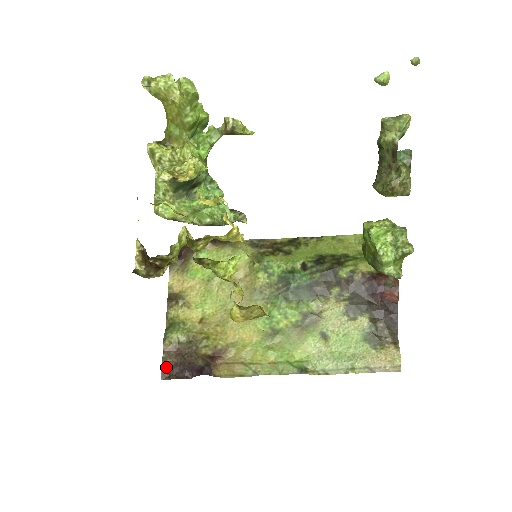
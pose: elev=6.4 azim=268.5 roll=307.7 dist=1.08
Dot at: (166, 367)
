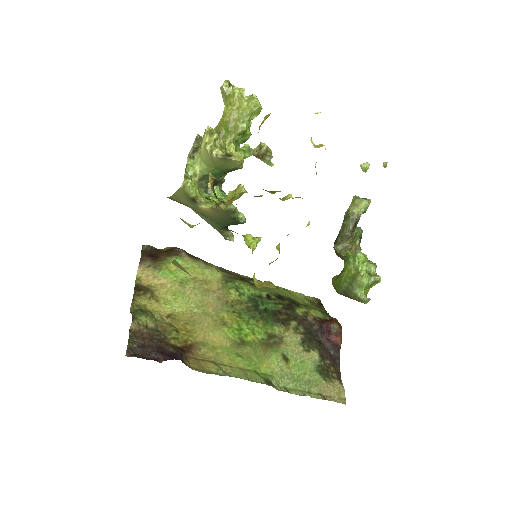
Dot at: (131, 345)
